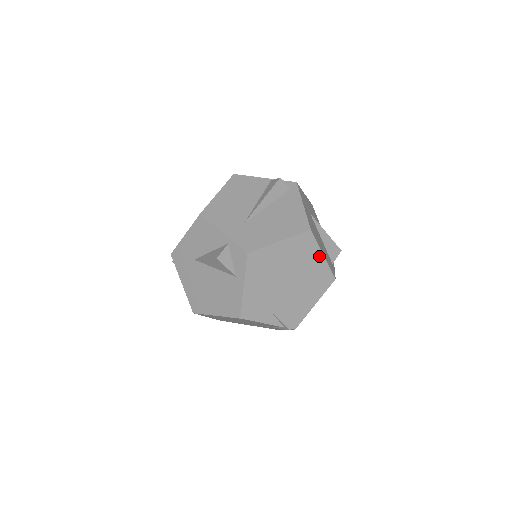
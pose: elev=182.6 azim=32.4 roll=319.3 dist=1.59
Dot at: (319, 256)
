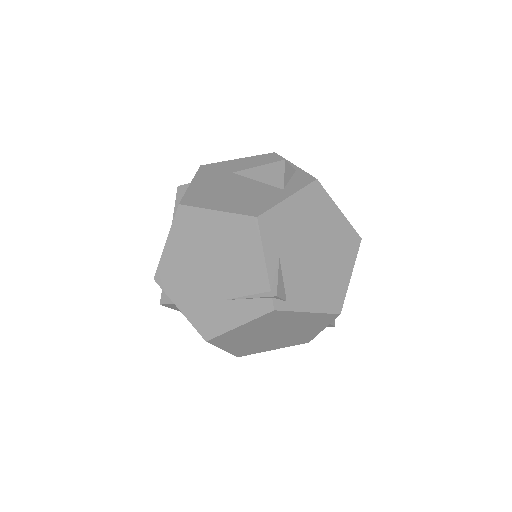
Dot at: (348, 270)
